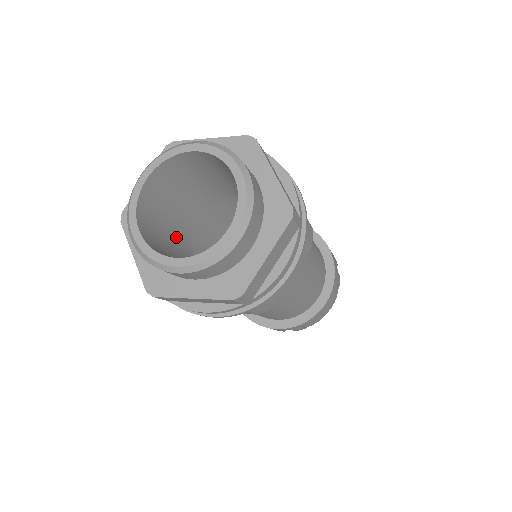
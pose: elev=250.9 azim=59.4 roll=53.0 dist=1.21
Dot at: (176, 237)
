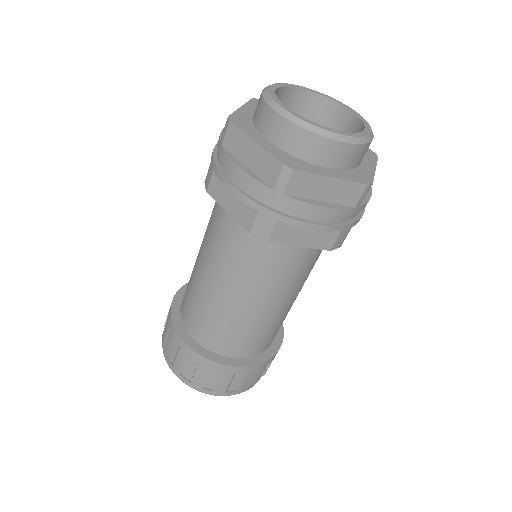
Dot at: occluded
